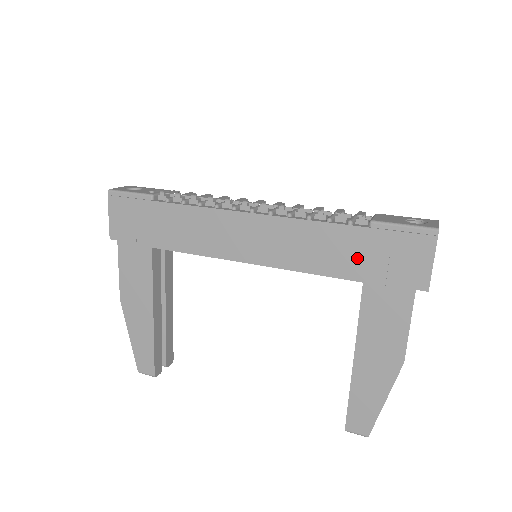
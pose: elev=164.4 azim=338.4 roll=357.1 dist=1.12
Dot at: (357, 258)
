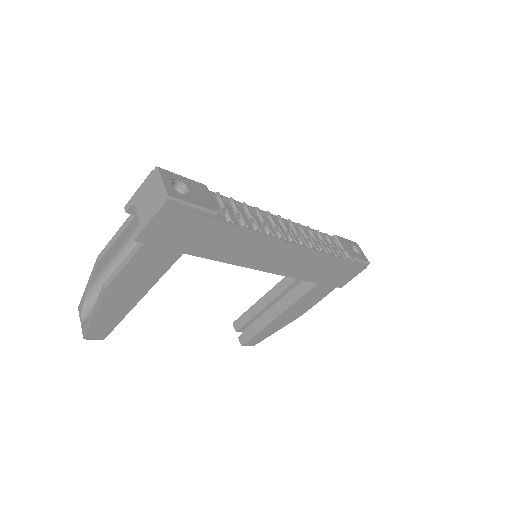
Dot at: (326, 273)
